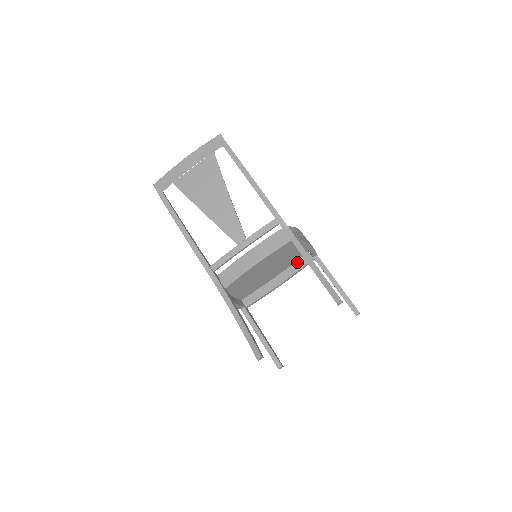
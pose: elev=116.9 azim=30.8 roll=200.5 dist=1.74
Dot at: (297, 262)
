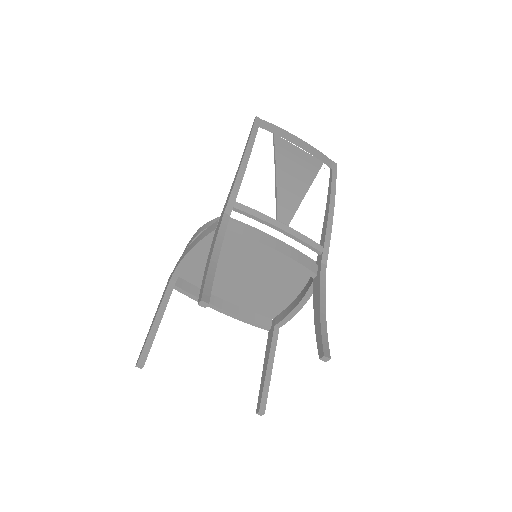
Dot at: (255, 314)
